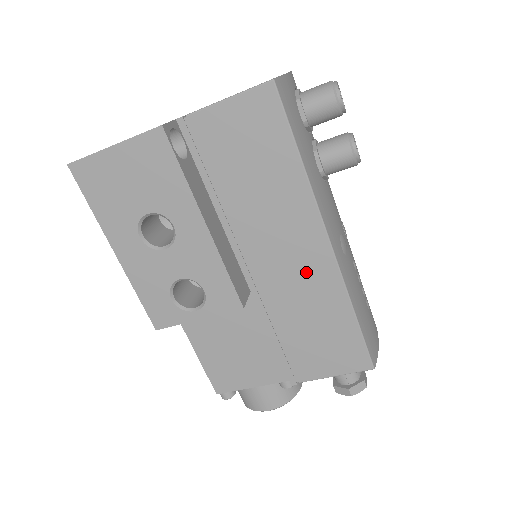
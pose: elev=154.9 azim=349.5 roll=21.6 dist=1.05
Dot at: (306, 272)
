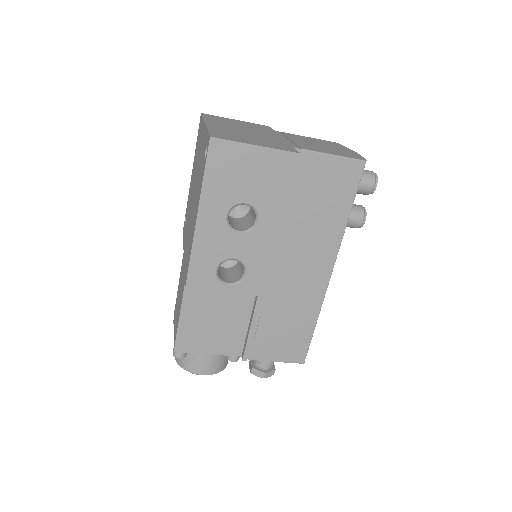
Dot at: (305, 285)
